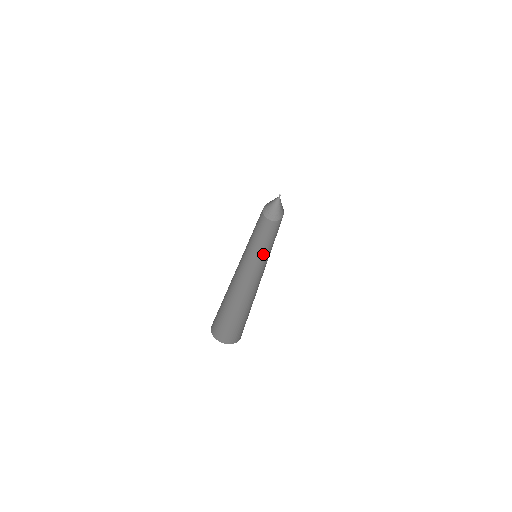
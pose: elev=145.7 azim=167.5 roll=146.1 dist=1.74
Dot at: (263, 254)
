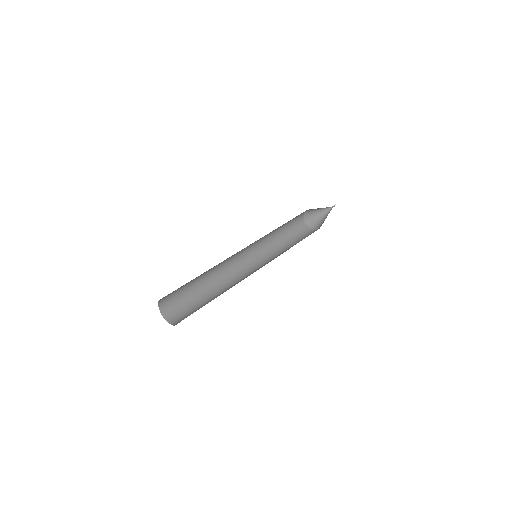
Dot at: occluded
